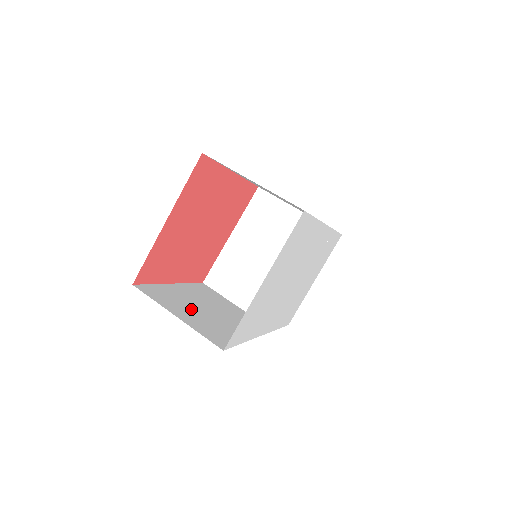
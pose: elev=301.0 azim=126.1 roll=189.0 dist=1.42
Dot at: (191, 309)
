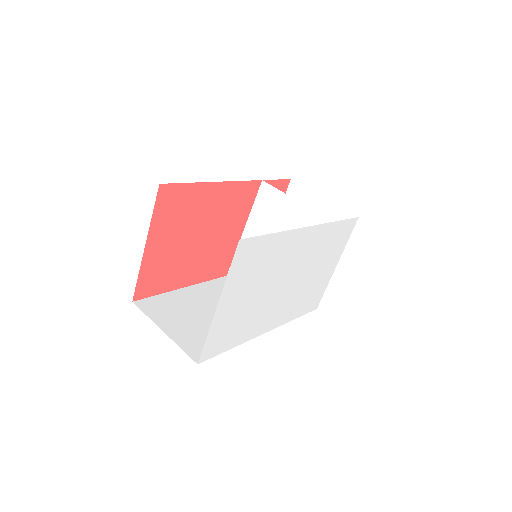
Dot at: (188, 317)
